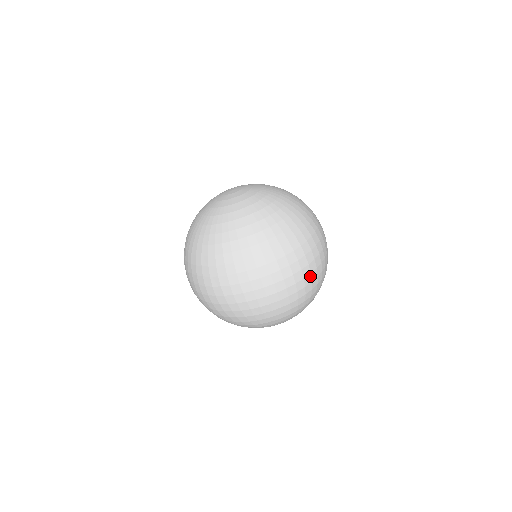
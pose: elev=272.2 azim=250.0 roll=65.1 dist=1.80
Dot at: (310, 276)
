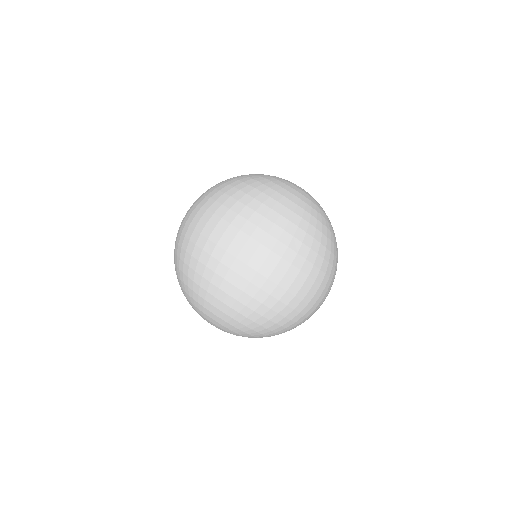
Dot at: (265, 280)
